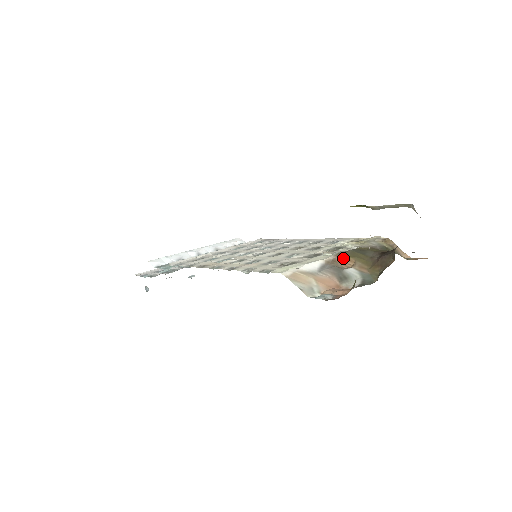
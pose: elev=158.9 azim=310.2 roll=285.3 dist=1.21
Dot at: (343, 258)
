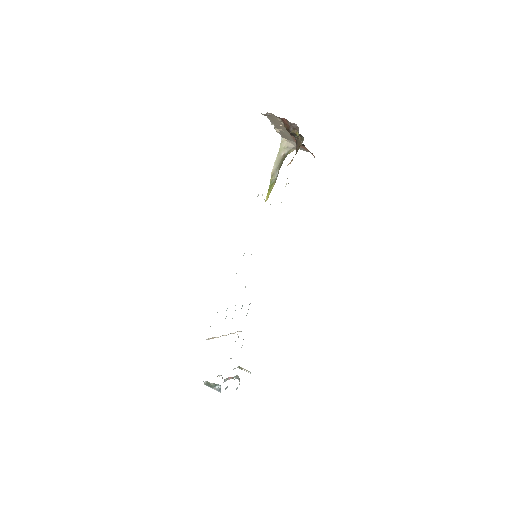
Dot at: occluded
